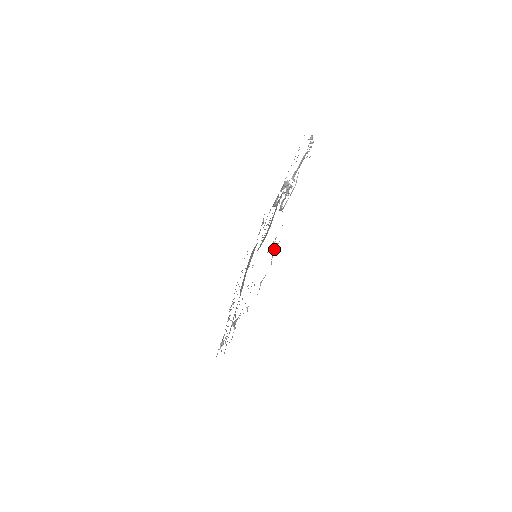
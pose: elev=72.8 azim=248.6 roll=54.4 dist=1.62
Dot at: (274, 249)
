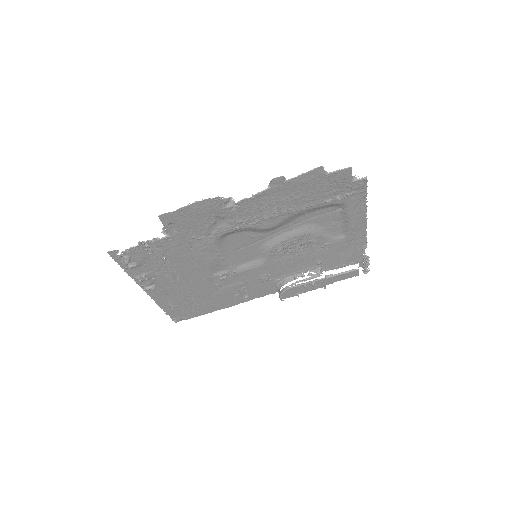
Dot at: (353, 181)
